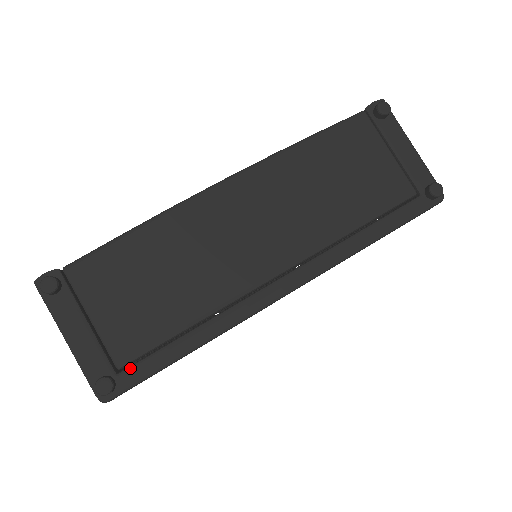
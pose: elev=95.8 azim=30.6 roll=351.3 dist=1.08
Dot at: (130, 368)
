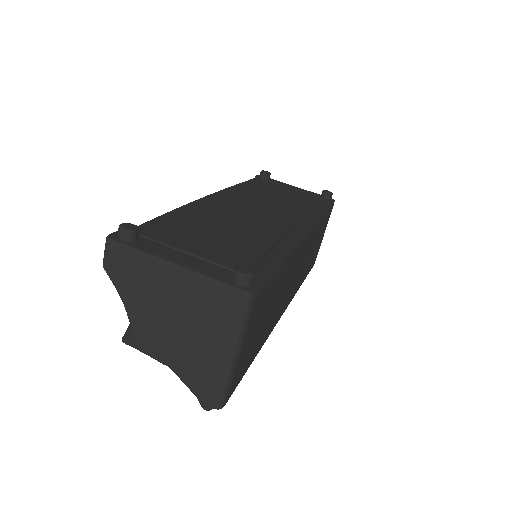
Dot at: occluded
